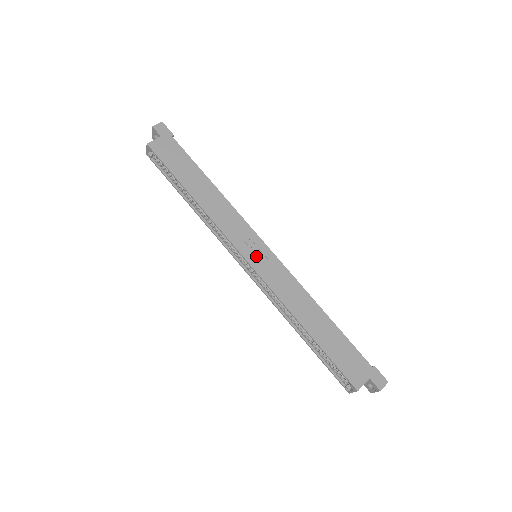
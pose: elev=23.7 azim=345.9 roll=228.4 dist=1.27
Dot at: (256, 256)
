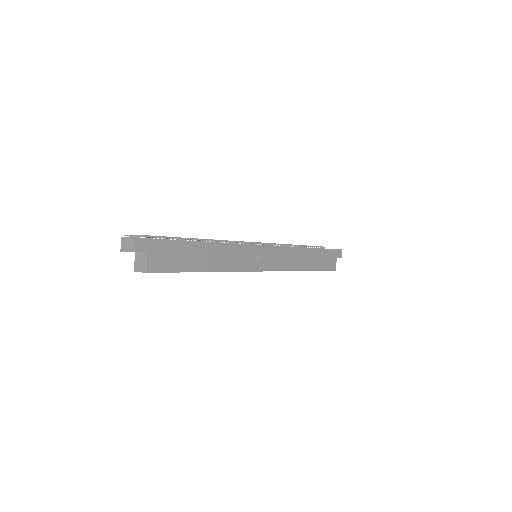
Dot at: (265, 262)
